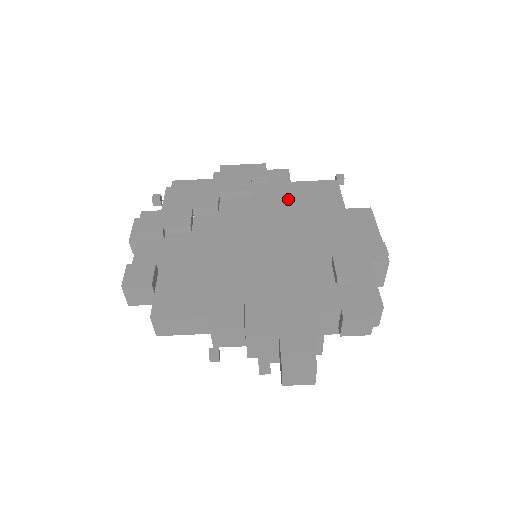
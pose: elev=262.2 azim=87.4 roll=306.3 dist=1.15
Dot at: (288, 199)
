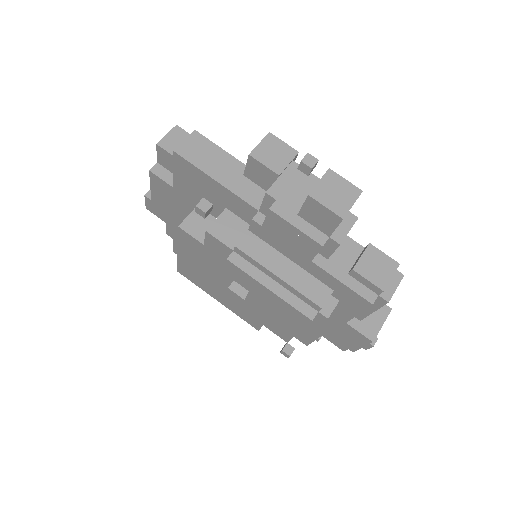
Dot at: occluded
